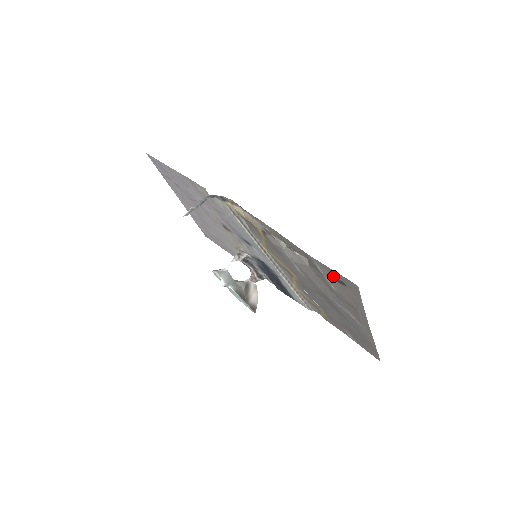
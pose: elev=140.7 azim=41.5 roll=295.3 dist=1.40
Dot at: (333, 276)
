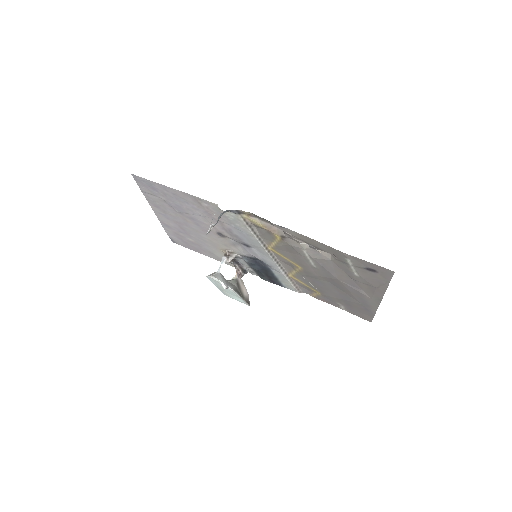
Dot at: (365, 266)
